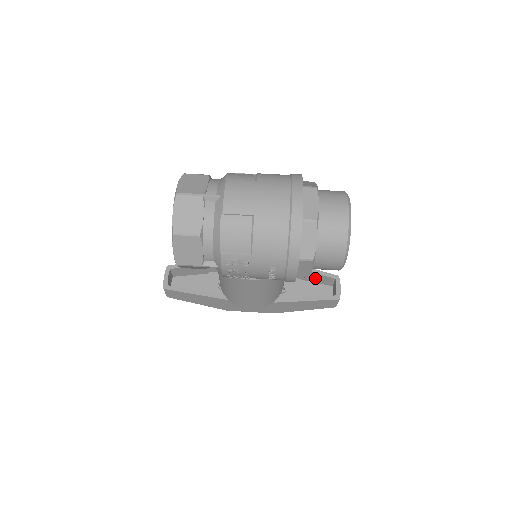
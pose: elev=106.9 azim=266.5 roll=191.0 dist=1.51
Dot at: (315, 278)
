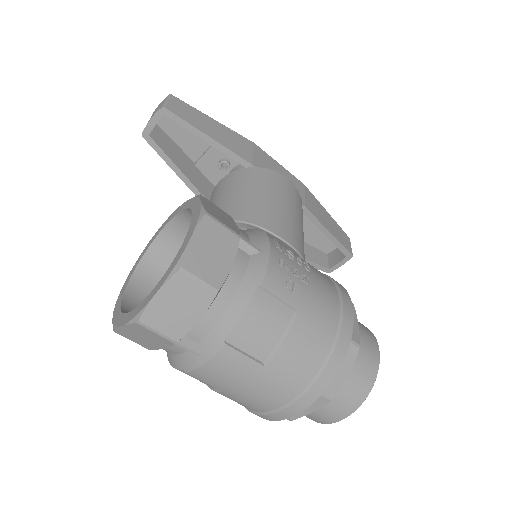
Dot at: occluded
